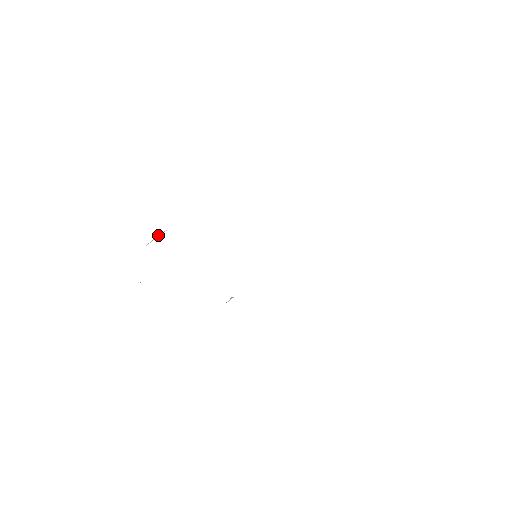
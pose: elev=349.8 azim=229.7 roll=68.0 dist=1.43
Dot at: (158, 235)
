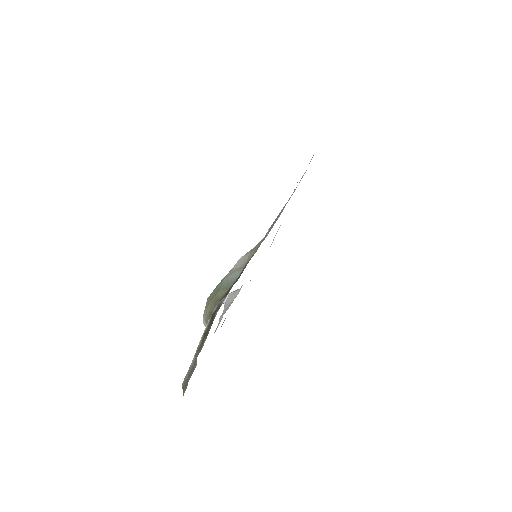
Dot at: (226, 296)
